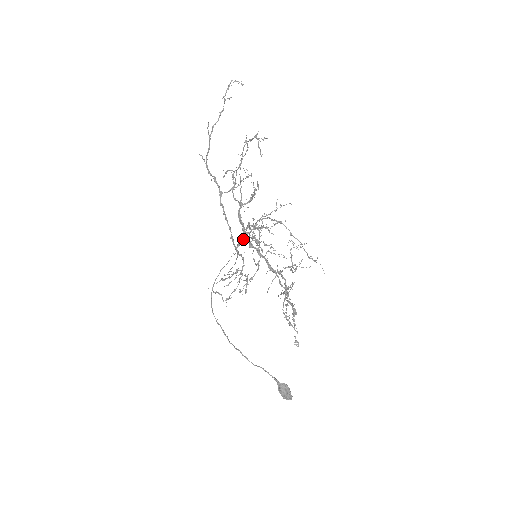
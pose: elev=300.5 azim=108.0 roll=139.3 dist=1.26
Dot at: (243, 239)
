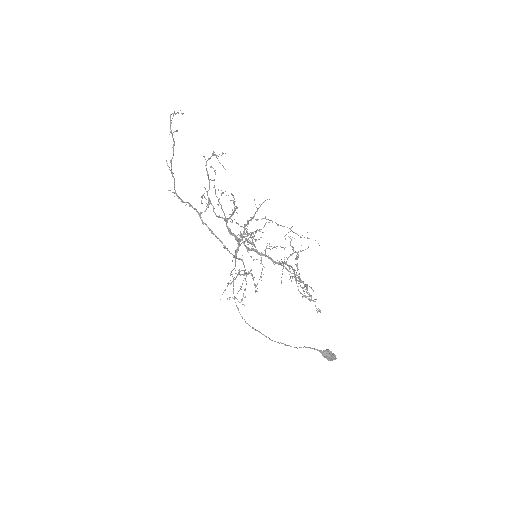
Dot at: (238, 246)
